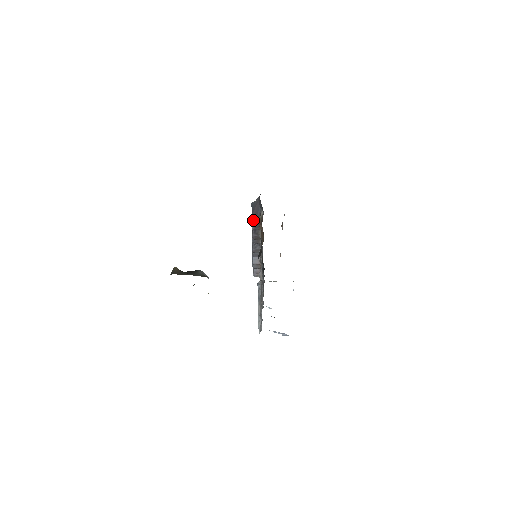
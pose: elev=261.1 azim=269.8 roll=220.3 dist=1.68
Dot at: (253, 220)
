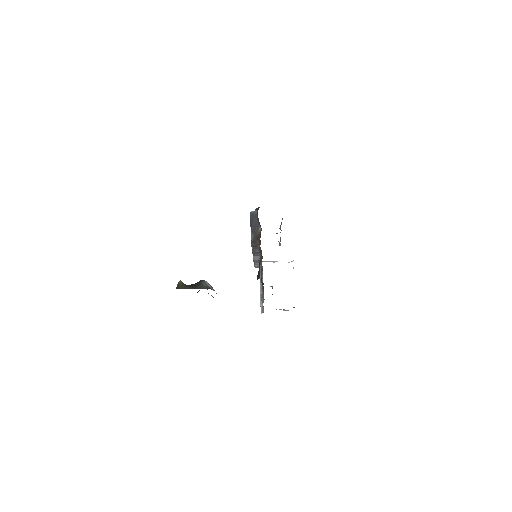
Dot at: (252, 232)
